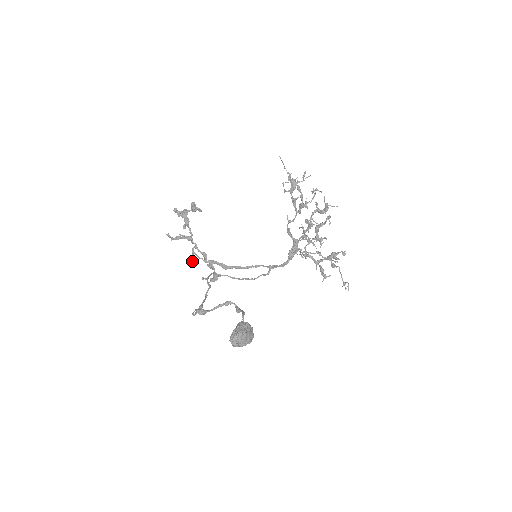
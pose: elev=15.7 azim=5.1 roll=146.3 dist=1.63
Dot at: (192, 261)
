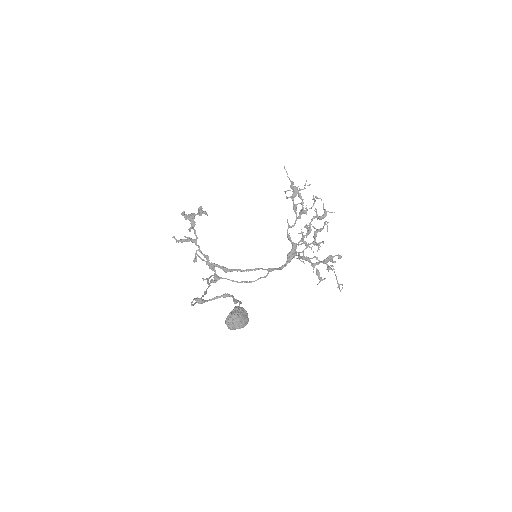
Dot at: occluded
